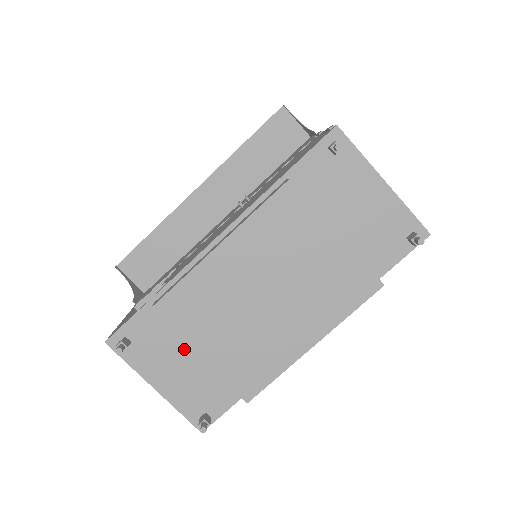
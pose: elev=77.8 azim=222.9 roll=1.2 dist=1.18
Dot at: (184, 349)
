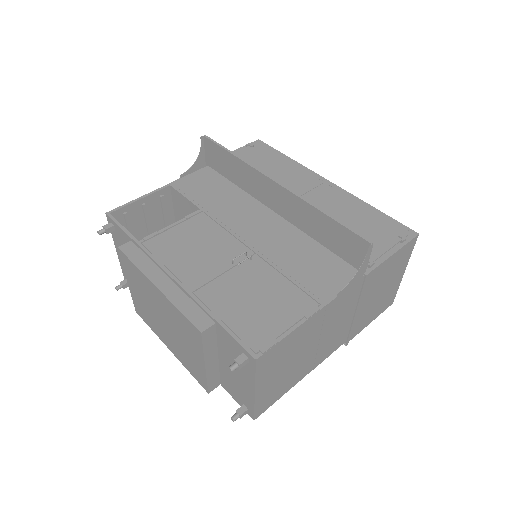
Dot at: occluded
